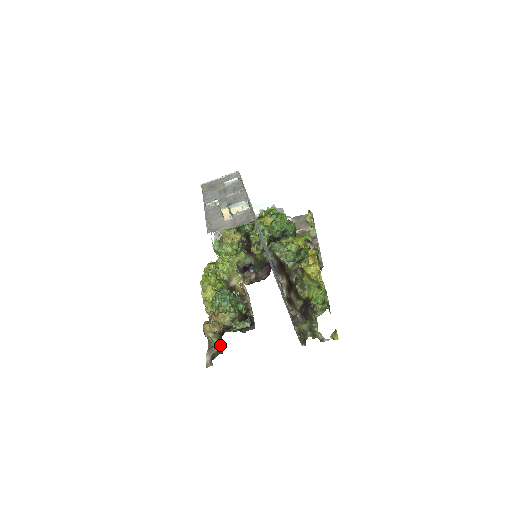
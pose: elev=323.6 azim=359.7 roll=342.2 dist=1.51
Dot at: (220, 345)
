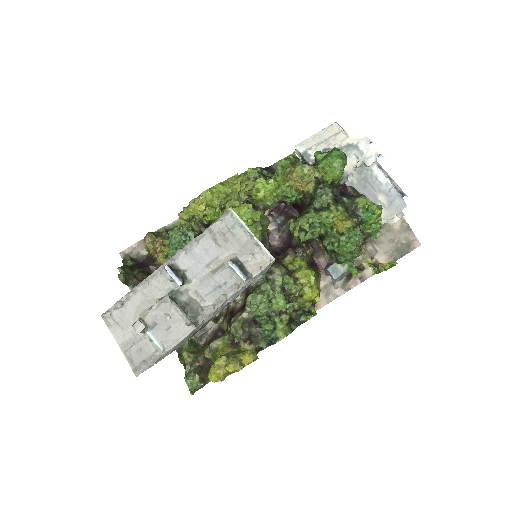
Dot at: occluded
